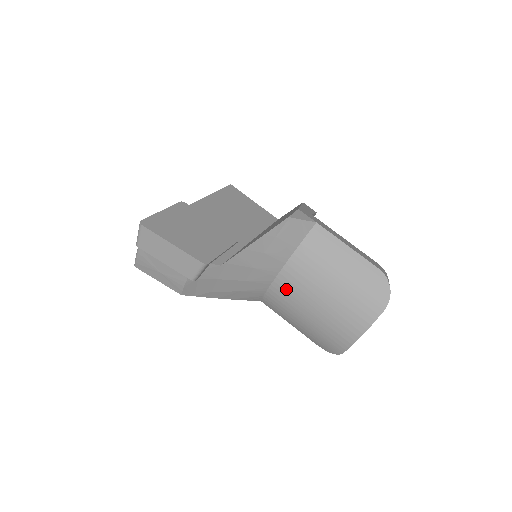
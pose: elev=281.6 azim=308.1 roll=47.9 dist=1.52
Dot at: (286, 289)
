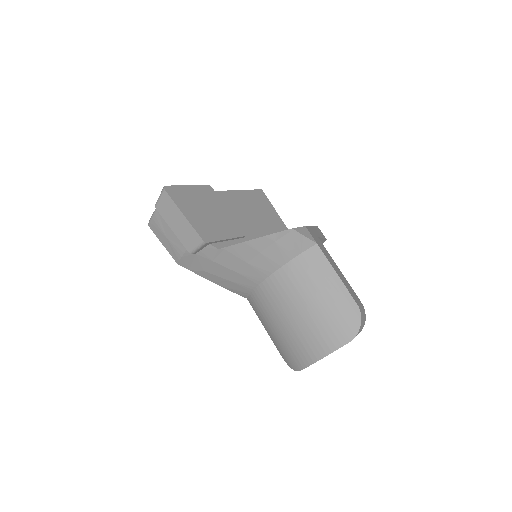
Dot at: (270, 293)
